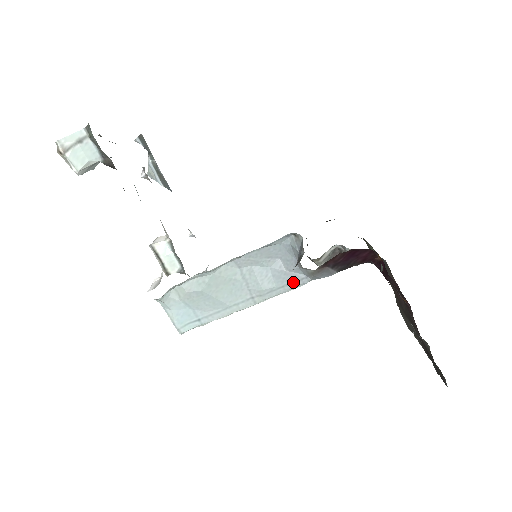
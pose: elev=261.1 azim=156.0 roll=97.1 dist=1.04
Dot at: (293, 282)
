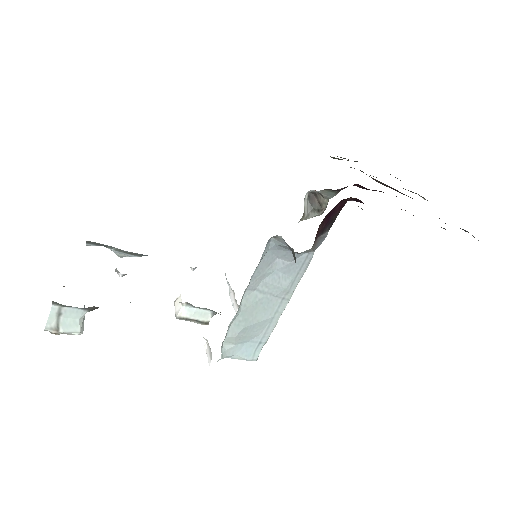
Dot at: (302, 265)
